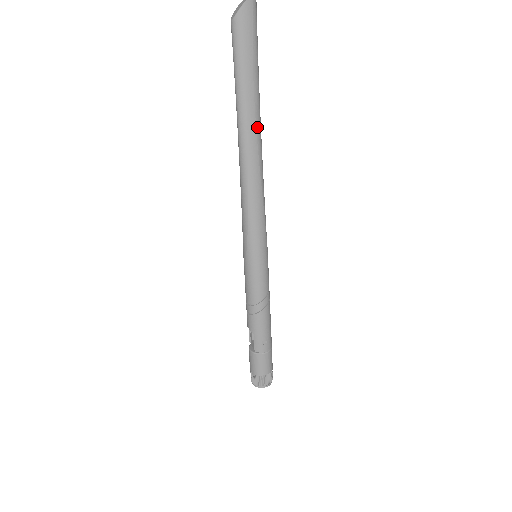
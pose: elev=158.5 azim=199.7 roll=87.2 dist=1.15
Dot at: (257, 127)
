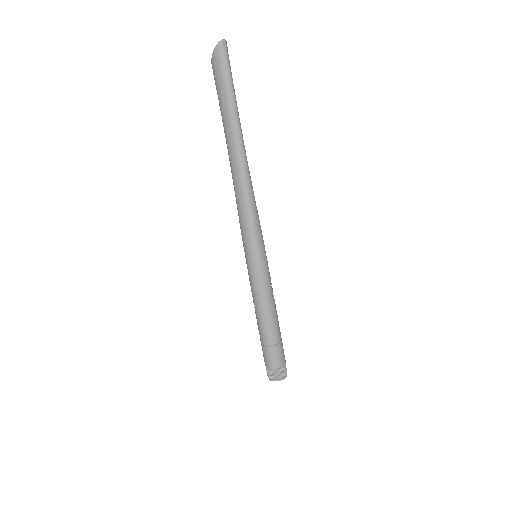
Dot at: (235, 145)
